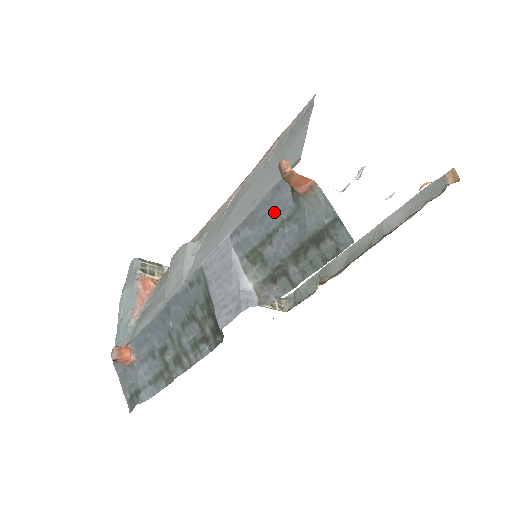
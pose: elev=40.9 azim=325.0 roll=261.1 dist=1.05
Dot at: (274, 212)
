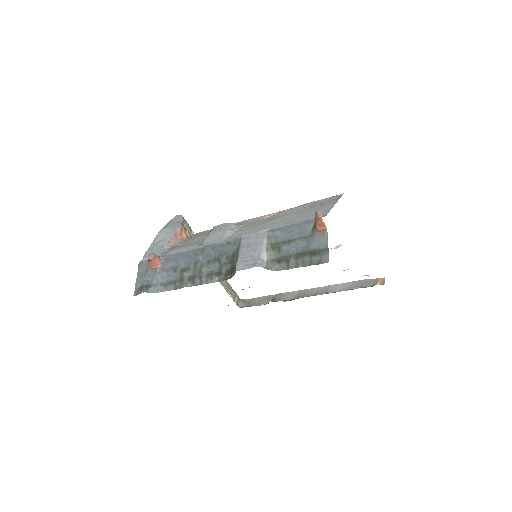
Dot at: (299, 231)
